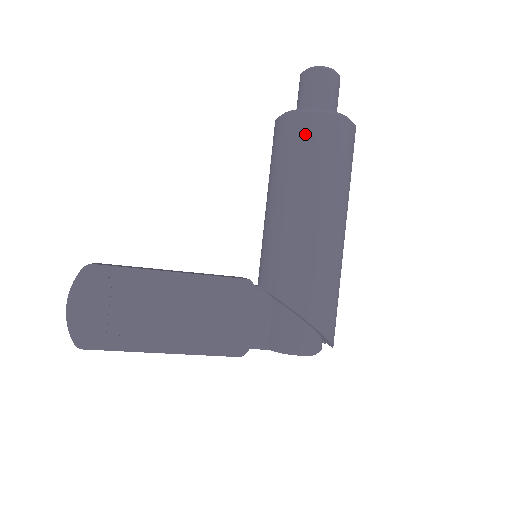
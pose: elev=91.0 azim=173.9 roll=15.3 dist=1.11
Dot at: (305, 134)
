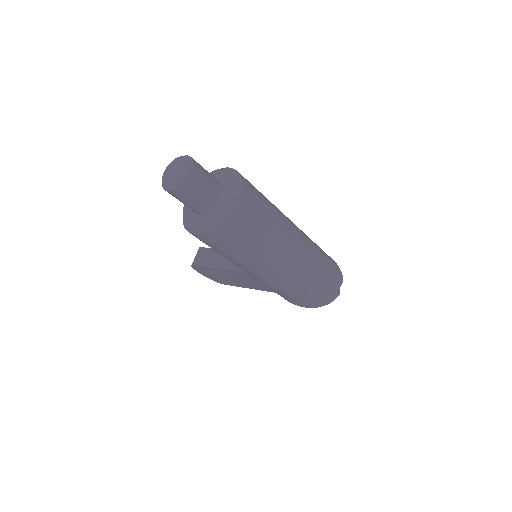
Dot at: occluded
